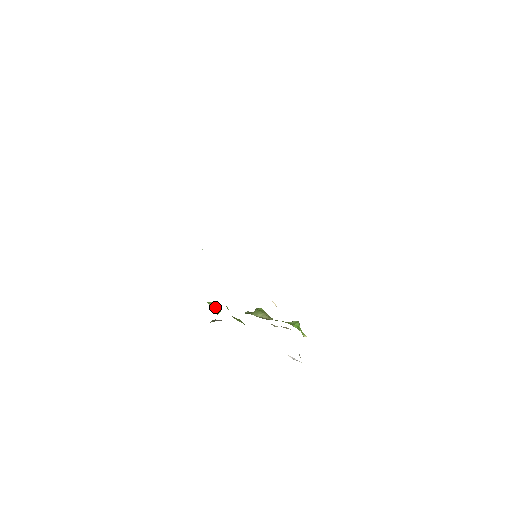
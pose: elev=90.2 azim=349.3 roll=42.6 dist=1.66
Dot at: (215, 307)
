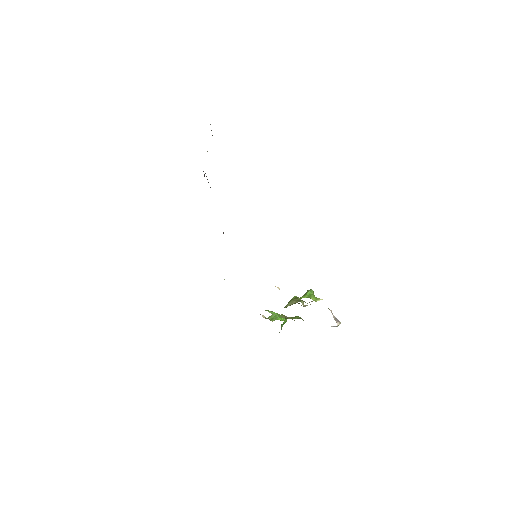
Dot at: (275, 318)
